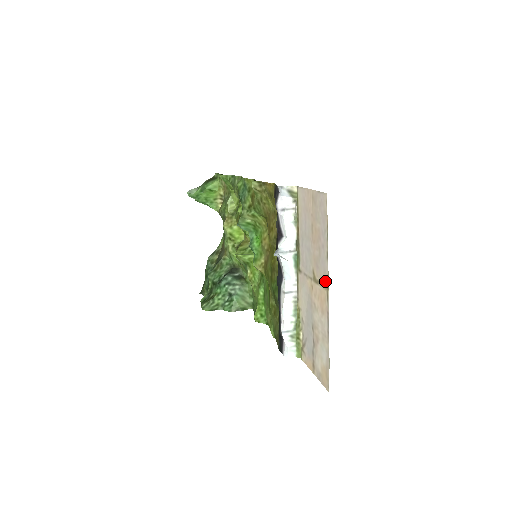
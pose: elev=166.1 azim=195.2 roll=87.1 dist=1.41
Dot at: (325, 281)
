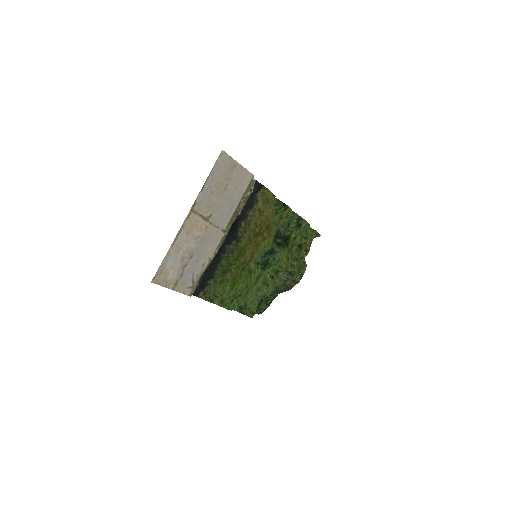
Dot at: (196, 207)
